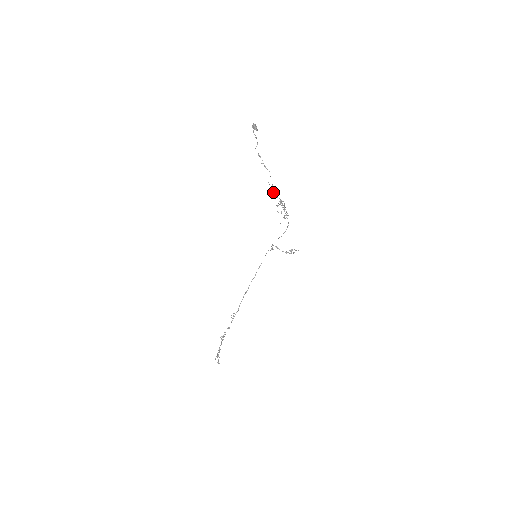
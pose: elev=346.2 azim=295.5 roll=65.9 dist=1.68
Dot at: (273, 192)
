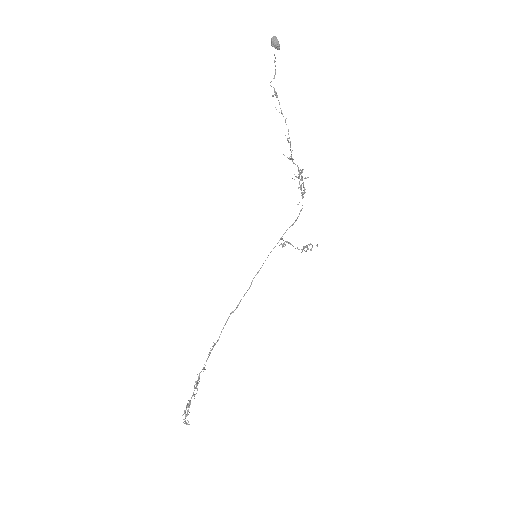
Dot at: (291, 155)
